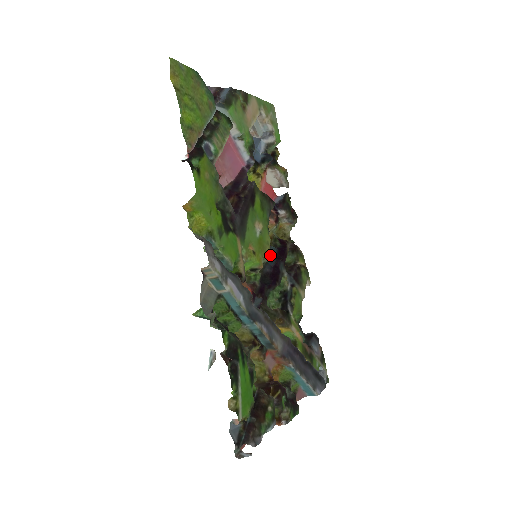
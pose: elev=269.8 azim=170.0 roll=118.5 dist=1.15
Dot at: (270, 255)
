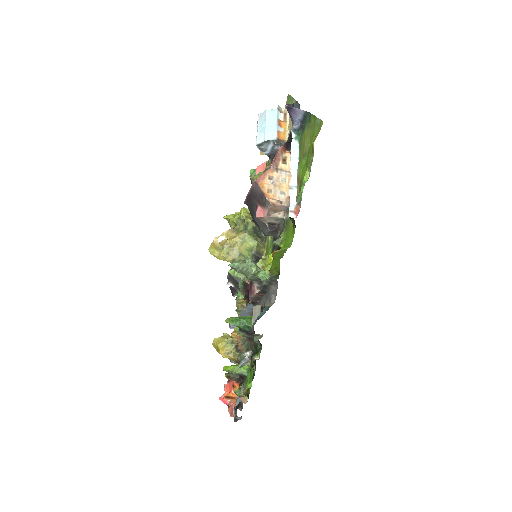
Dot at: occluded
